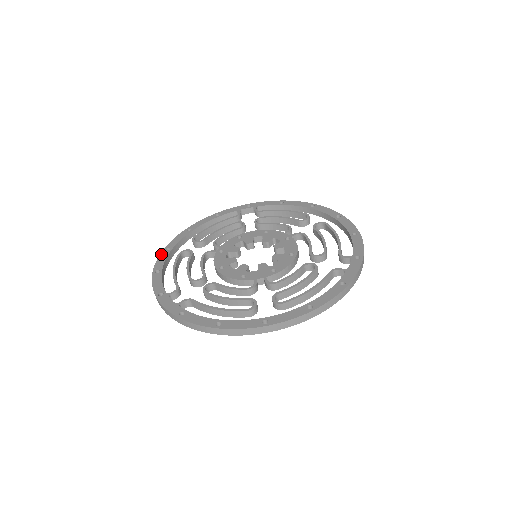
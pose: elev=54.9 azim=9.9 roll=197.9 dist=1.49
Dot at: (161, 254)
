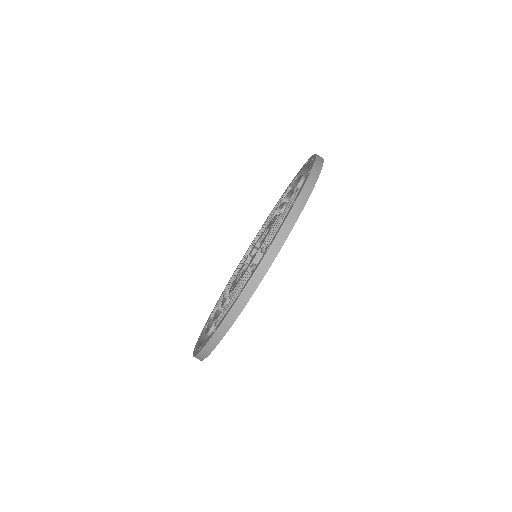
Dot at: occluded
